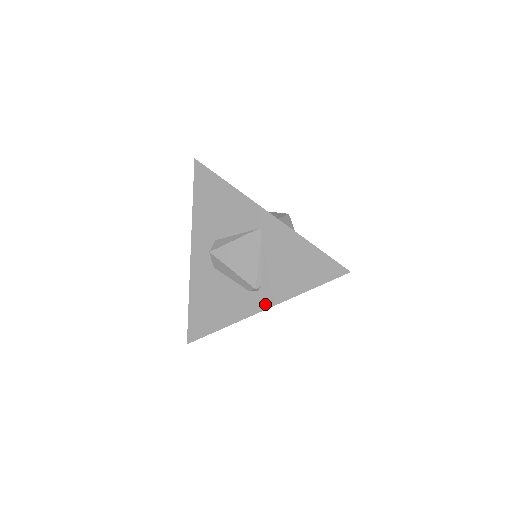
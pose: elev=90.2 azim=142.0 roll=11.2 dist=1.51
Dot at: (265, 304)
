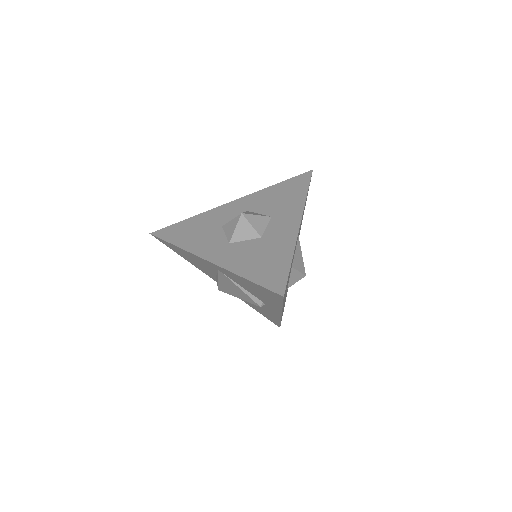
Dot at: (277, 312)
